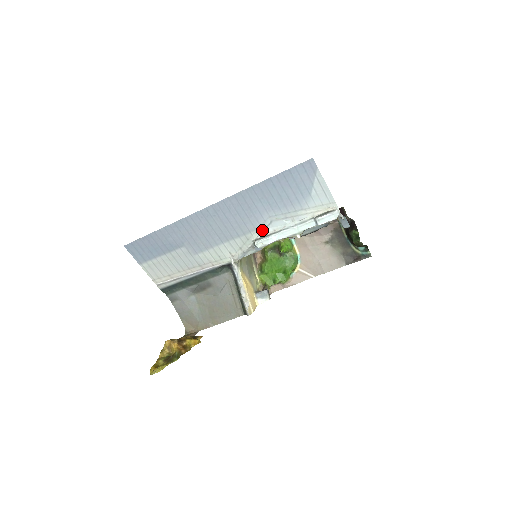
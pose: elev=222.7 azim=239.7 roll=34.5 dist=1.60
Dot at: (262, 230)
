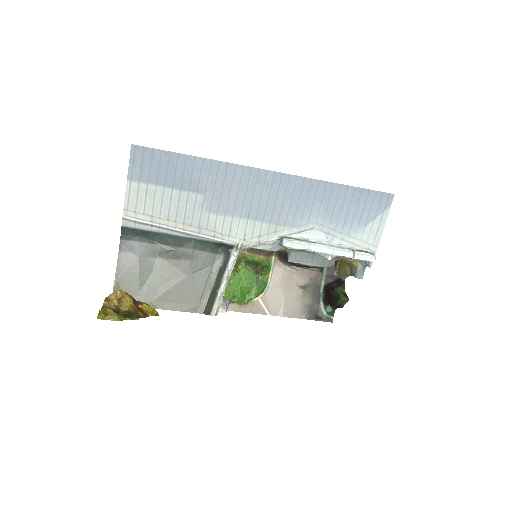
Dot at: (297, 231)
